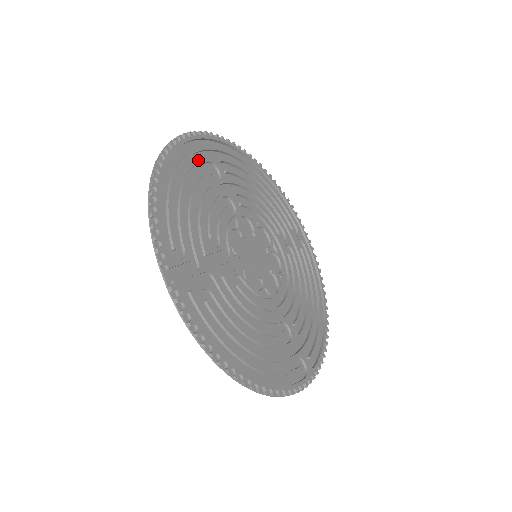
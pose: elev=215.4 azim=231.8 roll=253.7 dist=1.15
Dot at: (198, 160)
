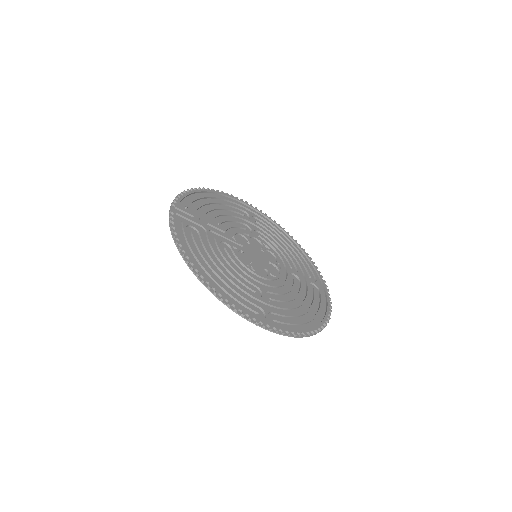
Dot at: (236, 207)
